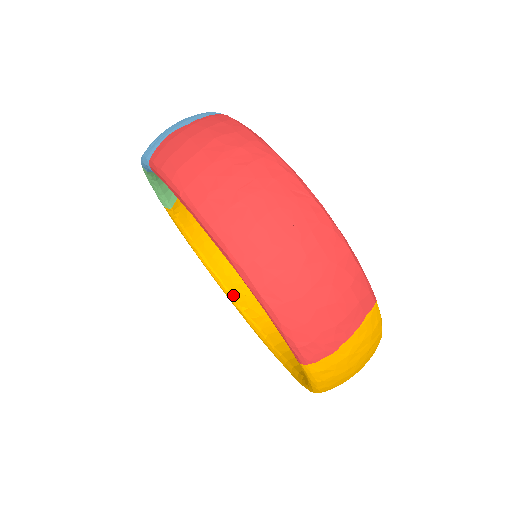
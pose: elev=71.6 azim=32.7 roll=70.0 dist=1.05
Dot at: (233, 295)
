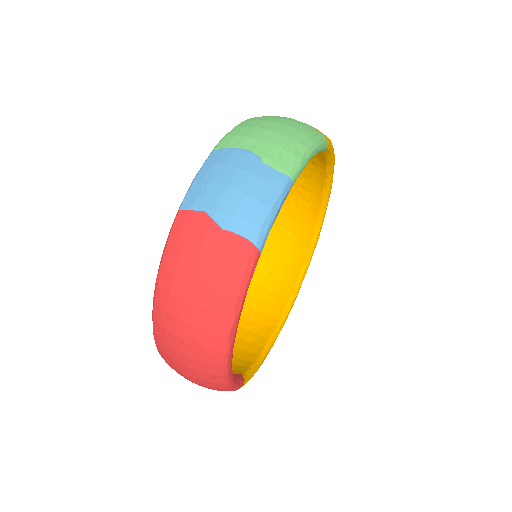
Dot at: occluded
